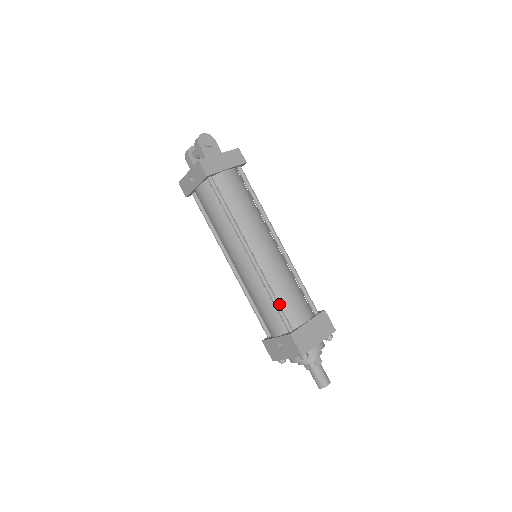
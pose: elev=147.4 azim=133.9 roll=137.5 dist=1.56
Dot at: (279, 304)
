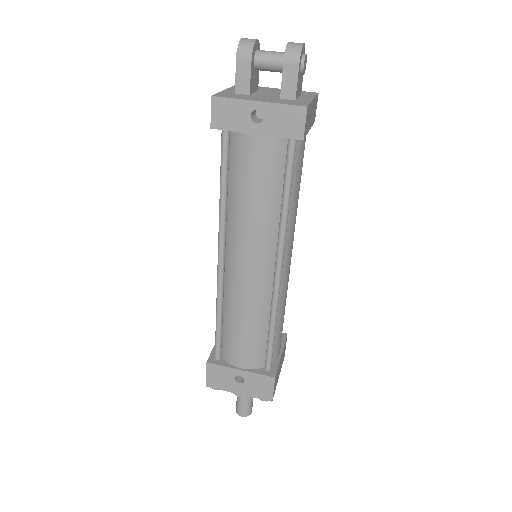
Dot at: (274, 337)
